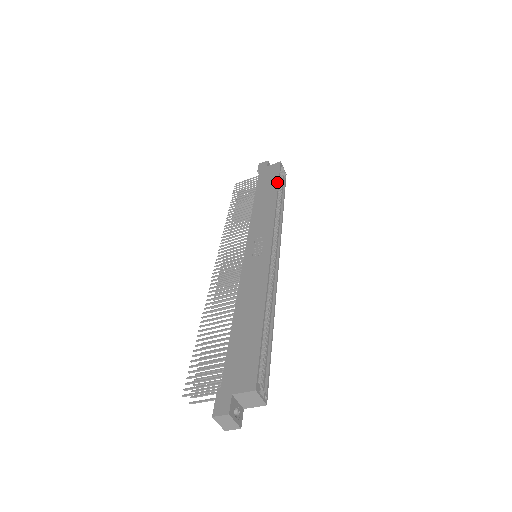
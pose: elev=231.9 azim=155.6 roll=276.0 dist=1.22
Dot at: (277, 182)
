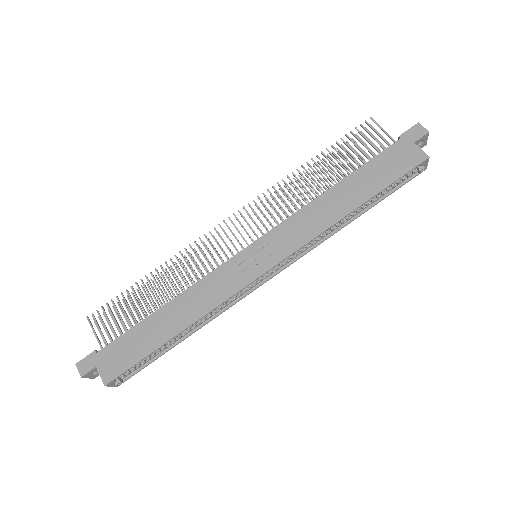
Dot at: (379, 190)
